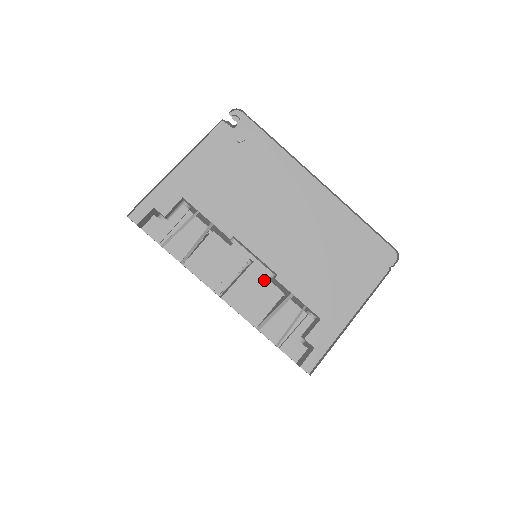
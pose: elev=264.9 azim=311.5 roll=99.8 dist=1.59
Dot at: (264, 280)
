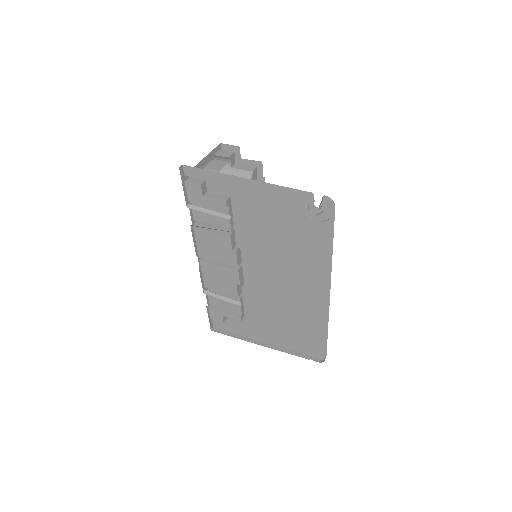
Dot at: (234, 282)
